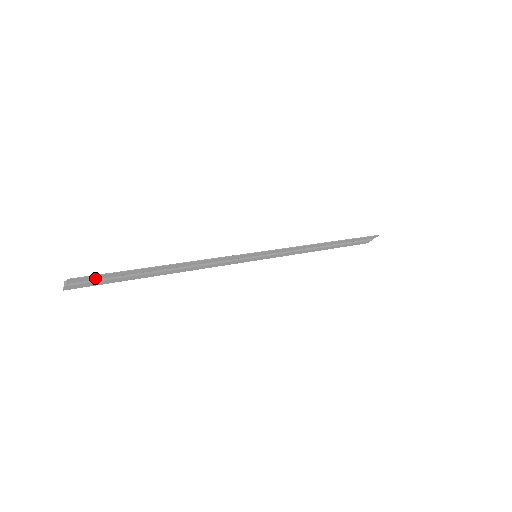
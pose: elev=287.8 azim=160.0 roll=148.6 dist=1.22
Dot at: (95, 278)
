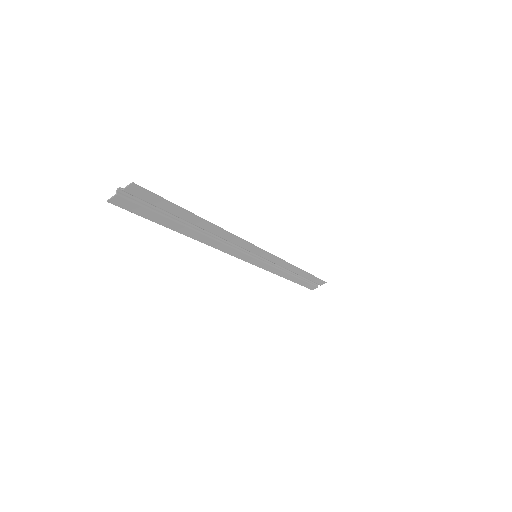
Dot at: (149, 199)
